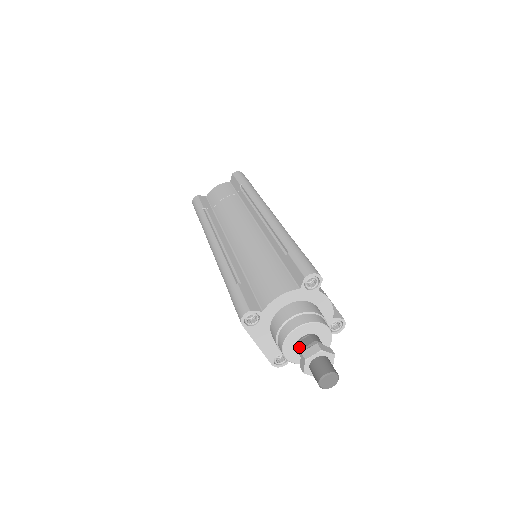
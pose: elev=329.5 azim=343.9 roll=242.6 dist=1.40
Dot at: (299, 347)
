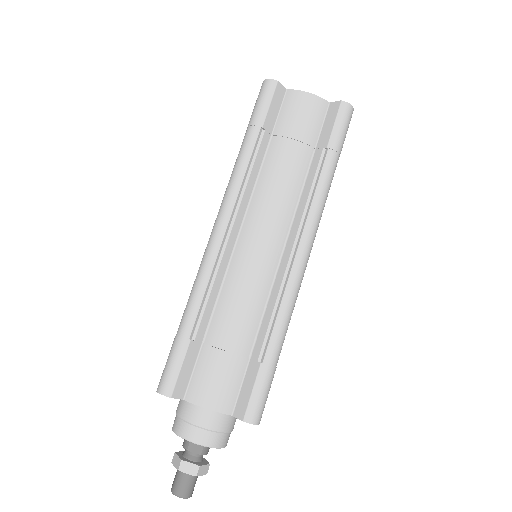
Dot at: (187, 444)
